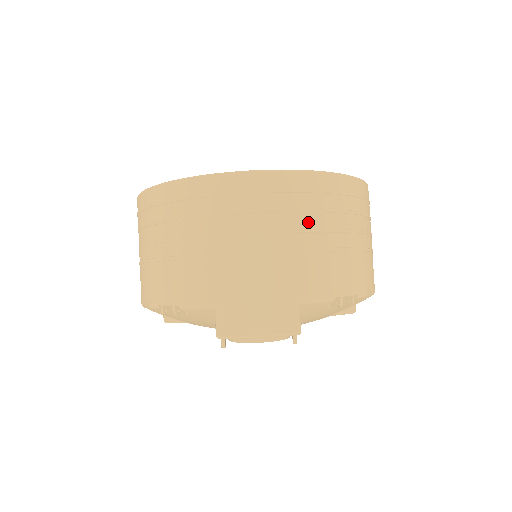
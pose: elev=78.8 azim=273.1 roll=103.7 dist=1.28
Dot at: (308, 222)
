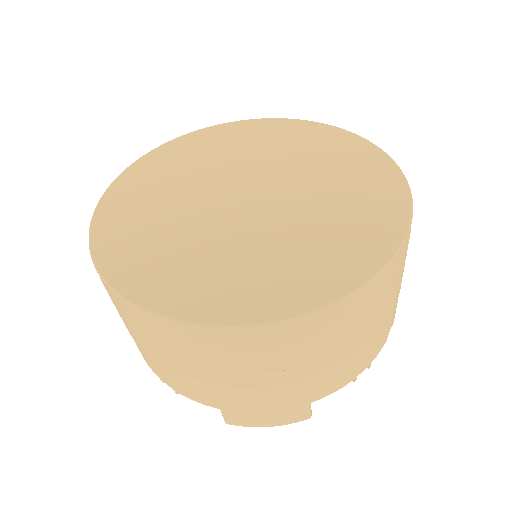
Dot at: (325, 349)
